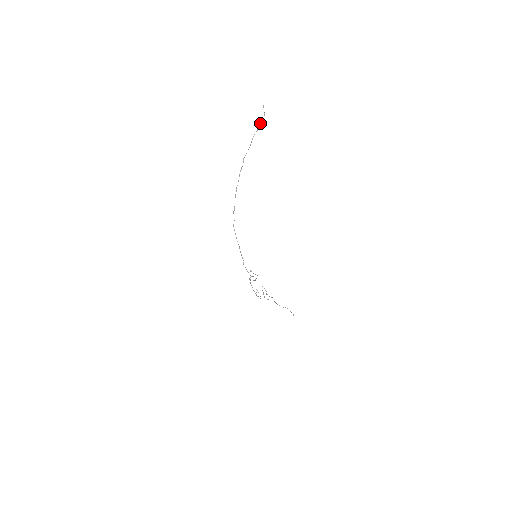
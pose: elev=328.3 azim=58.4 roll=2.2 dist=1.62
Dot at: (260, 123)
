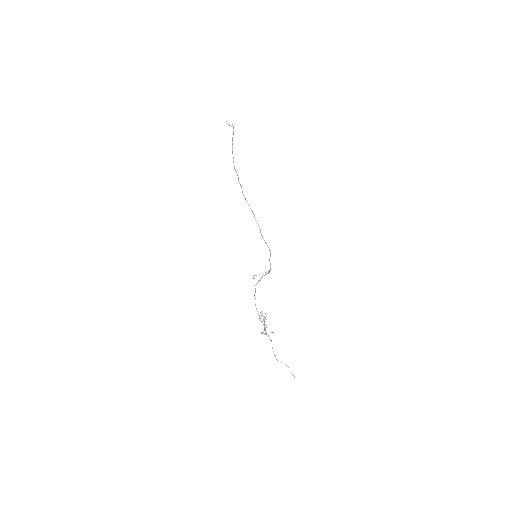
Dot at: occluded
